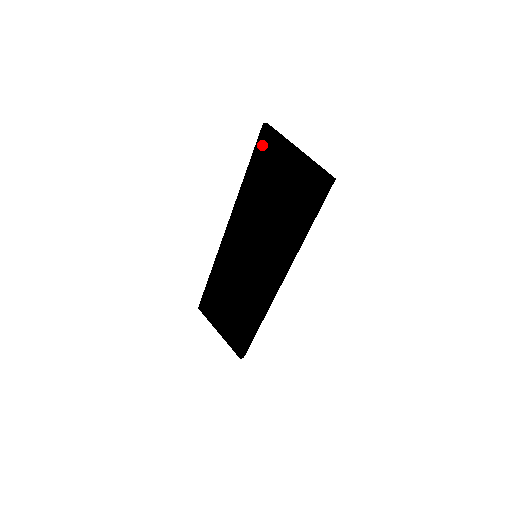
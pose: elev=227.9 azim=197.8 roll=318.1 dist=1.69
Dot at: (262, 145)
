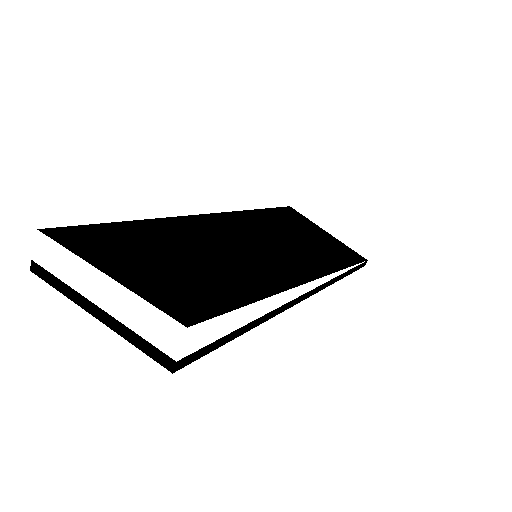
Dot at: occluded
